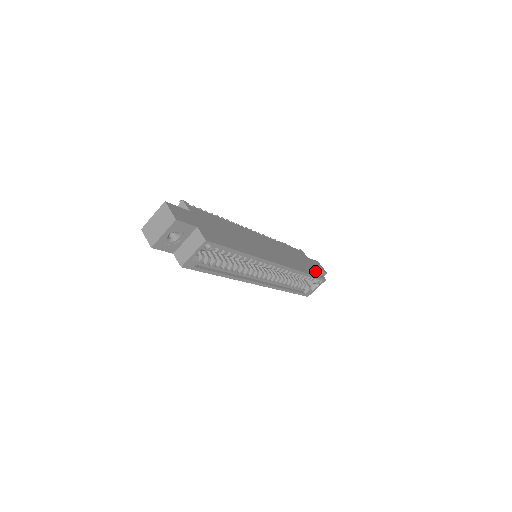
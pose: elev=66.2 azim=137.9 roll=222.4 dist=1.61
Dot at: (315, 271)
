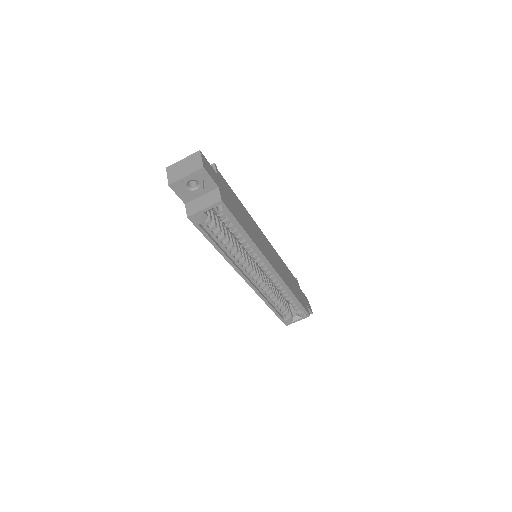
Dot at: (303, 302)
